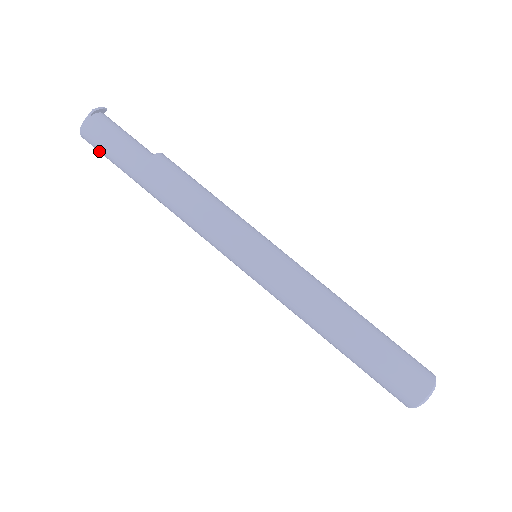
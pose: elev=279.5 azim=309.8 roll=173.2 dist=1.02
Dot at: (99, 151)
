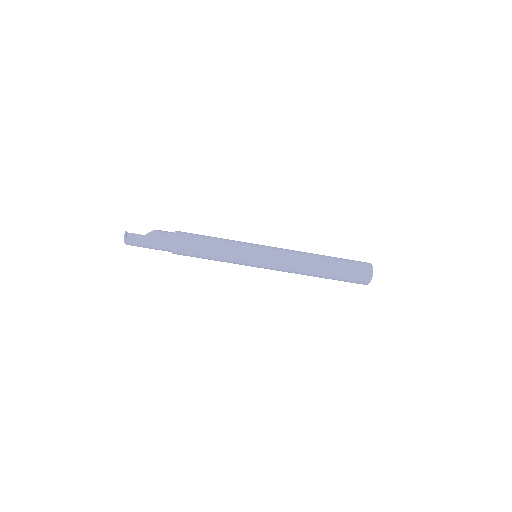
Dot at: occluded
